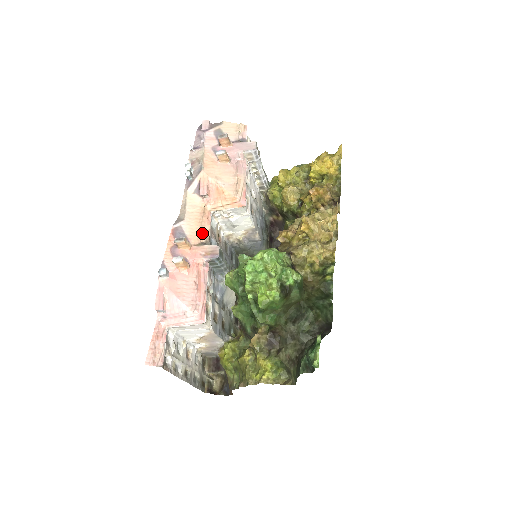
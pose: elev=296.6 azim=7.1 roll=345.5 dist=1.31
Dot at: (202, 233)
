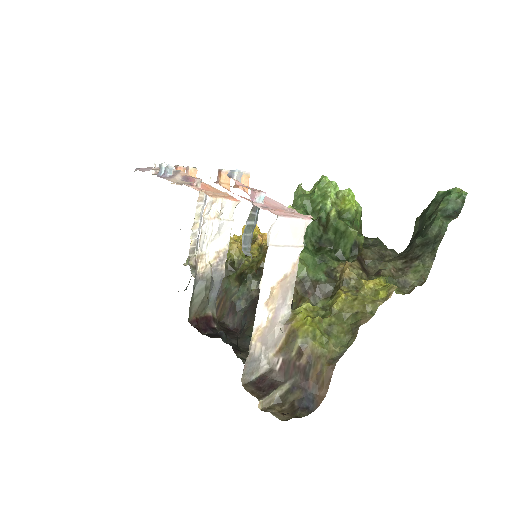
Dot at: occluded
